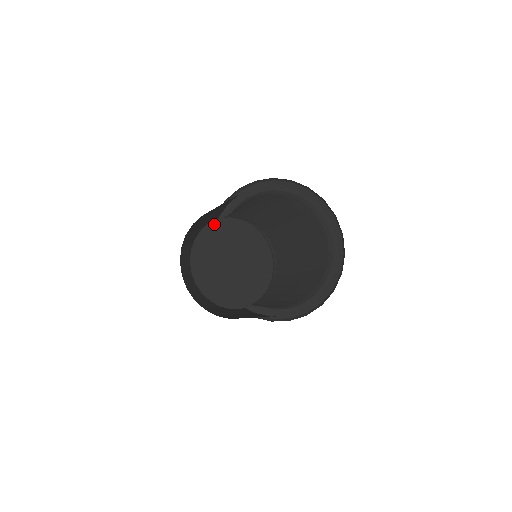
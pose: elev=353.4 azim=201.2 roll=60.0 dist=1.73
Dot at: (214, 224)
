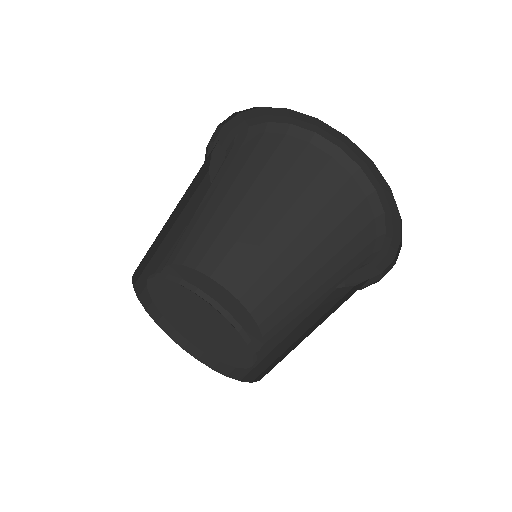
Dot at: occluded
